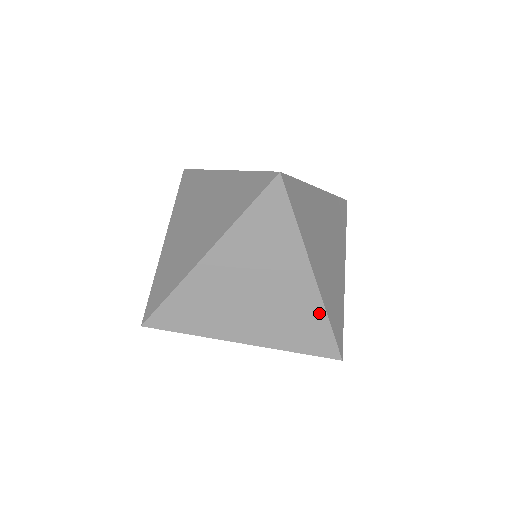
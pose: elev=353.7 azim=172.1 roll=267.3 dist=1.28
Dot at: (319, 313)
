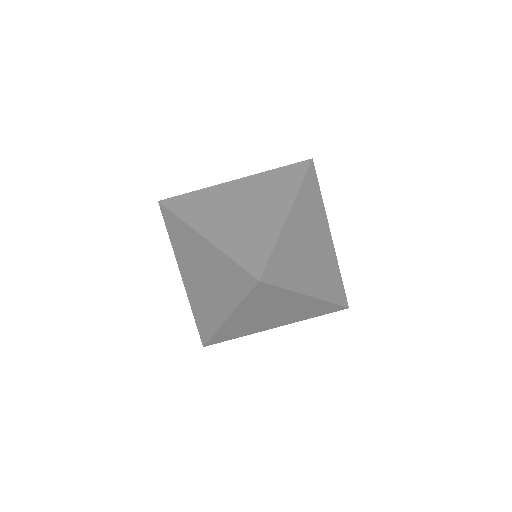
Dot at: (336, 266)
